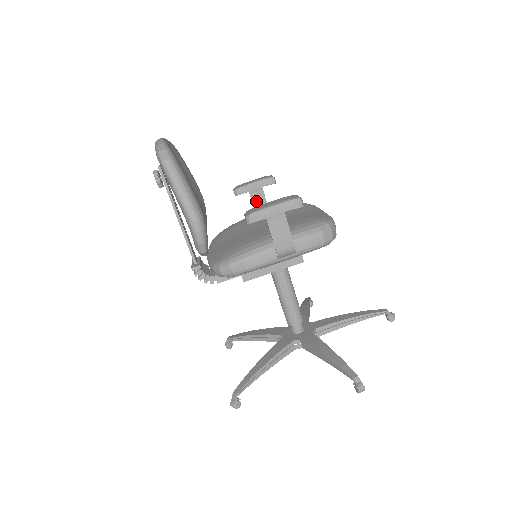
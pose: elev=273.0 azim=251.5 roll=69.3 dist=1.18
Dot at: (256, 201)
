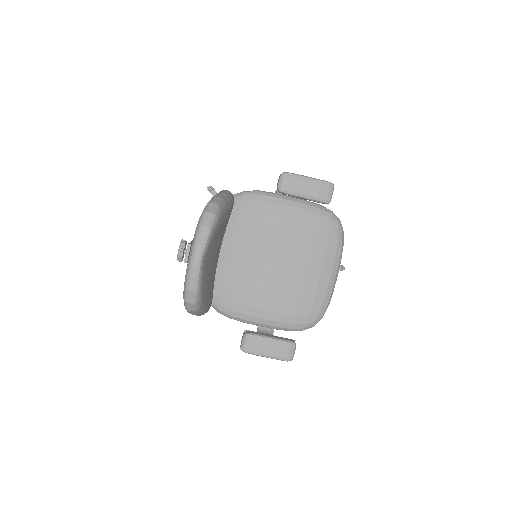
Dot at: occluded
